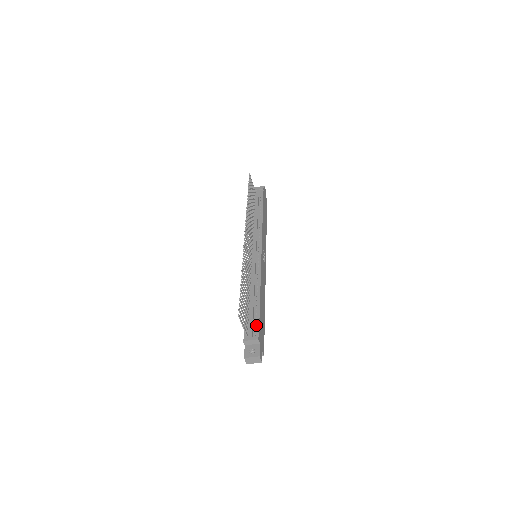
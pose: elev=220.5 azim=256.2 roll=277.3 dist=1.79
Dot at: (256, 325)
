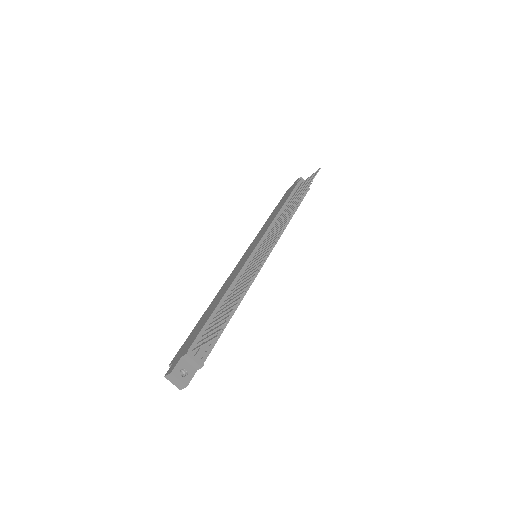
Dot at: (210, 346)
